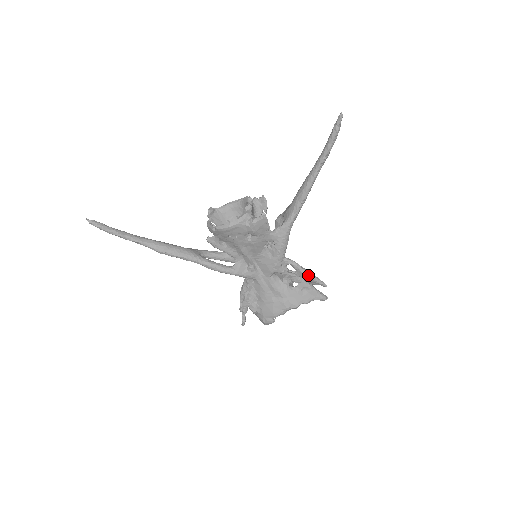
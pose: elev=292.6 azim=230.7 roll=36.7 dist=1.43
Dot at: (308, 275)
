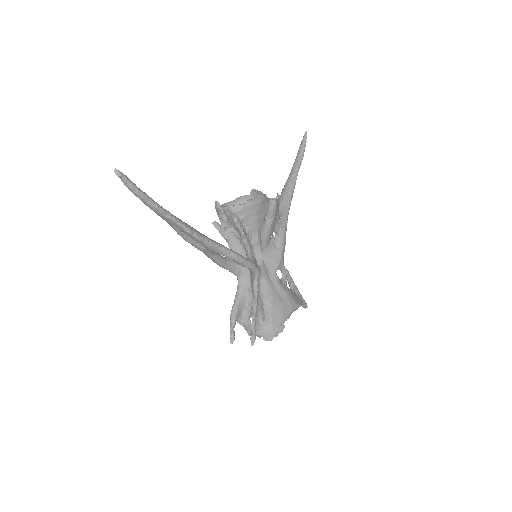
Dot at: occluded
